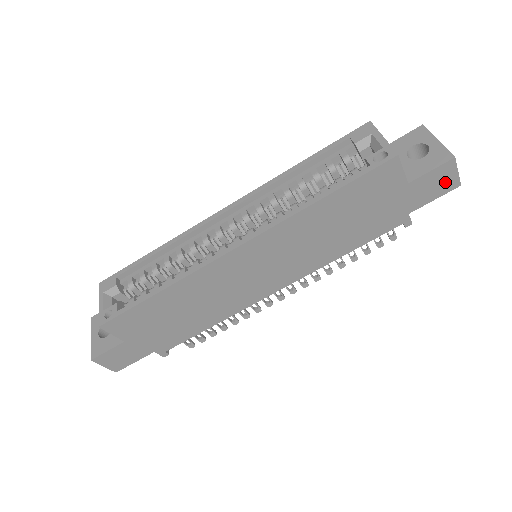
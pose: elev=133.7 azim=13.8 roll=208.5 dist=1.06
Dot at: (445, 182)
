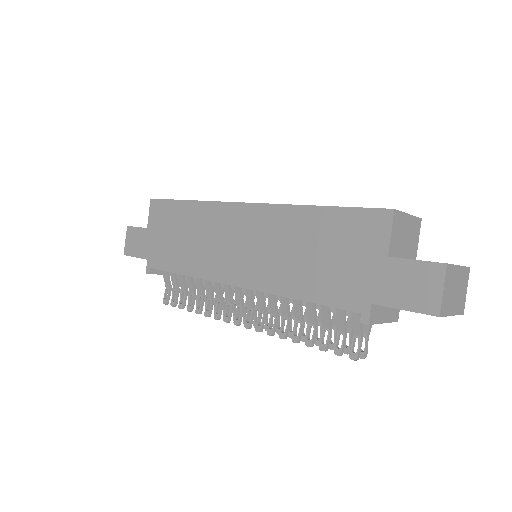
Dot at: (424, 293)
